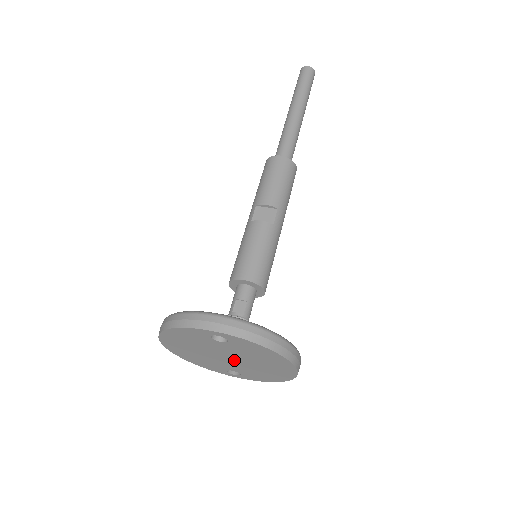
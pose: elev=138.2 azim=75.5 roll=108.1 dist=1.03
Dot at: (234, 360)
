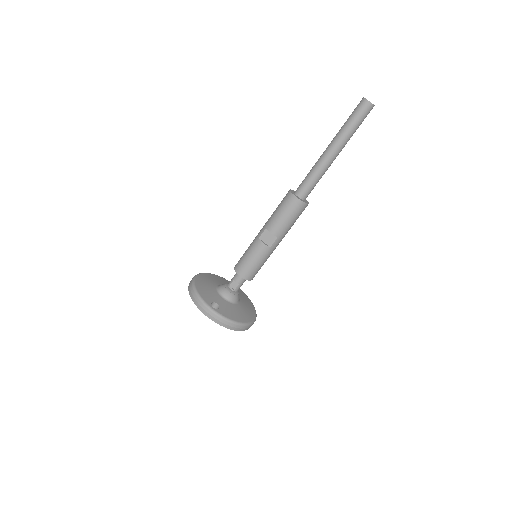
Dot at: occluded
